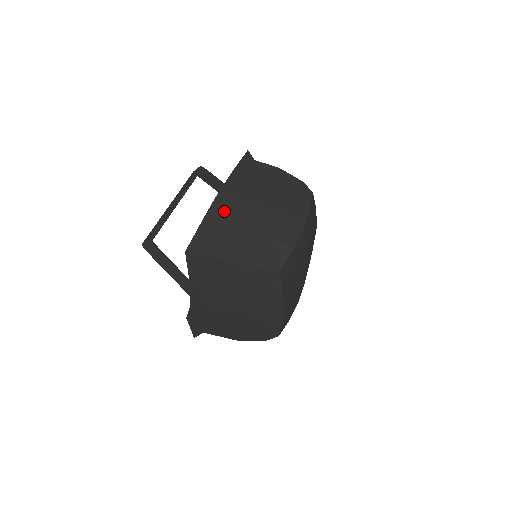
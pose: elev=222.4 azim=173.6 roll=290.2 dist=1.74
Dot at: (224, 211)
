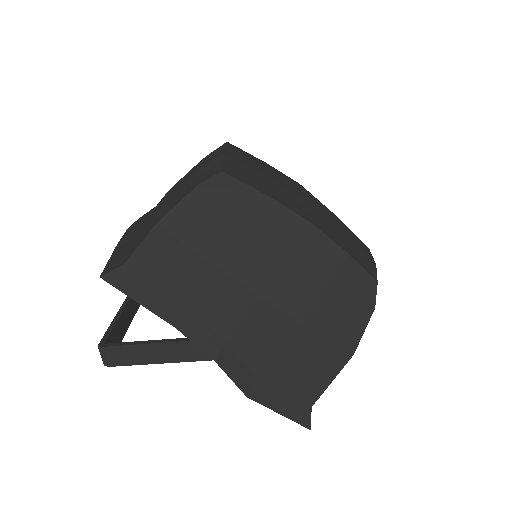
Dot at: (140, 228)
